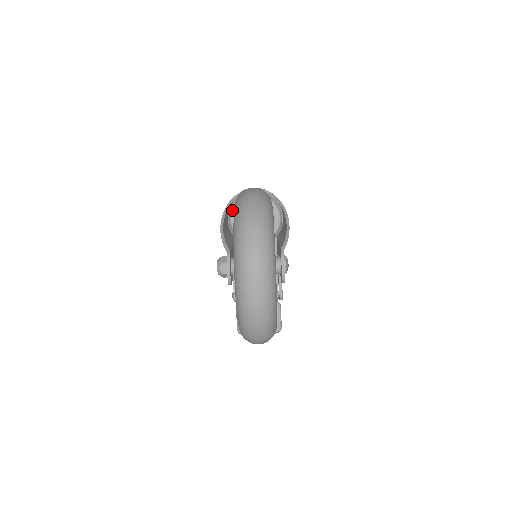
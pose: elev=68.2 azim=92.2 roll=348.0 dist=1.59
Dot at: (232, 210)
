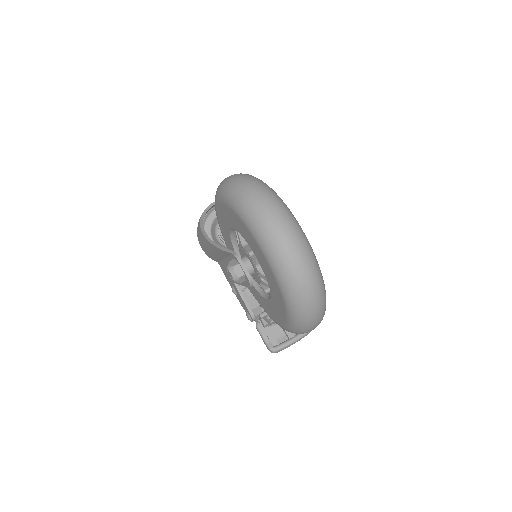
Dot at: occluded
